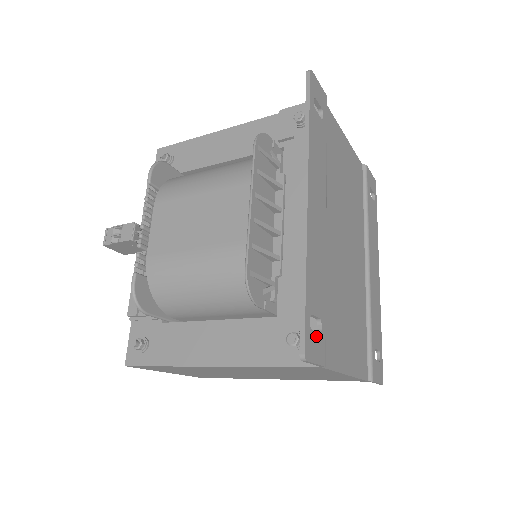
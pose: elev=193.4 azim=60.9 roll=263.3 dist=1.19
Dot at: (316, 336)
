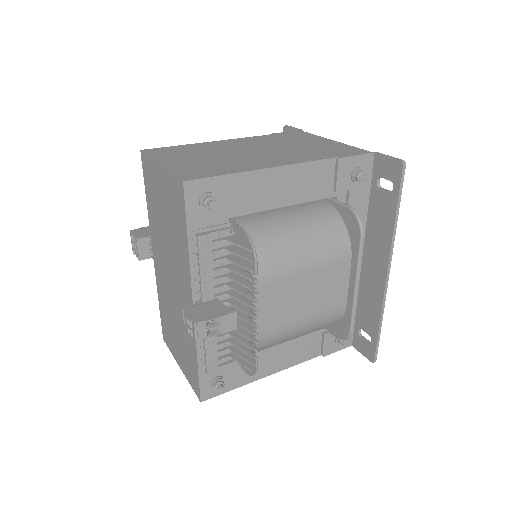
Dot at: (366, 341)
